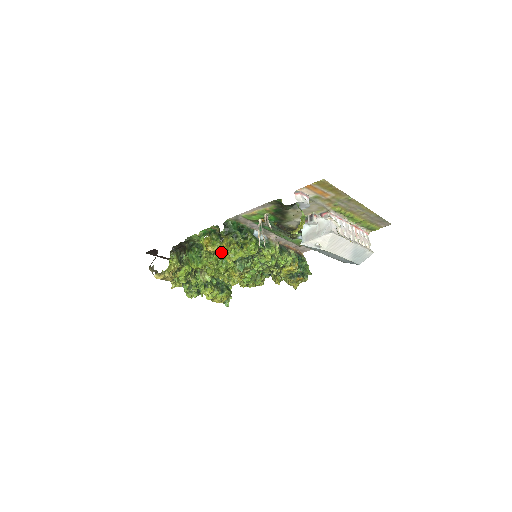
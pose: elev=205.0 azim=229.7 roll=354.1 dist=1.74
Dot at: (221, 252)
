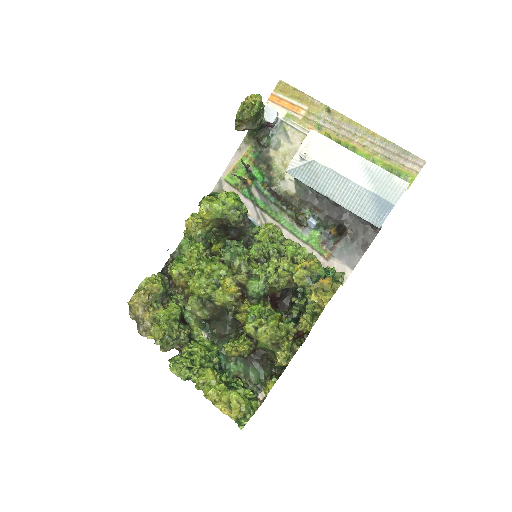
Dot at: (200, 223)
